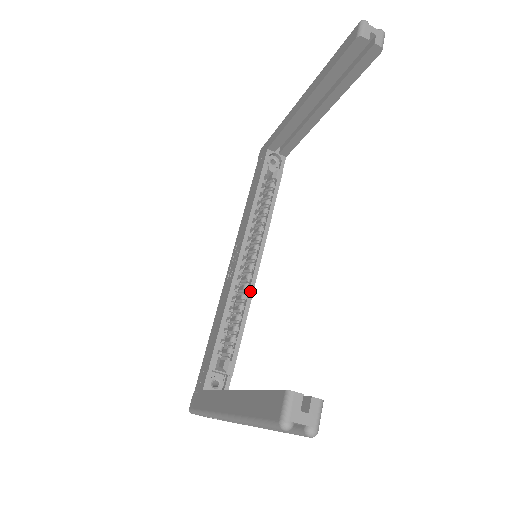
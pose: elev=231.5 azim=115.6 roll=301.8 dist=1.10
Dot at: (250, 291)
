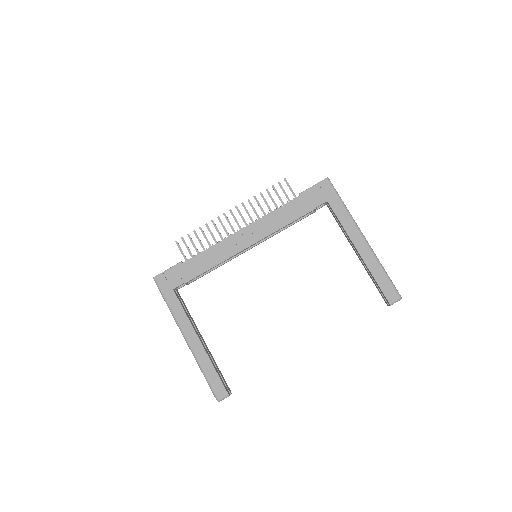
Dot at: occluded
